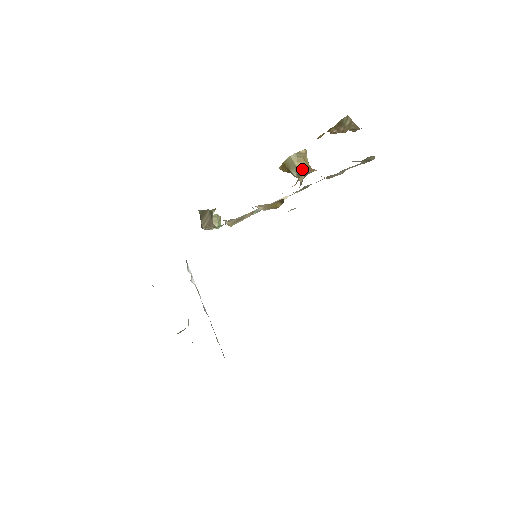
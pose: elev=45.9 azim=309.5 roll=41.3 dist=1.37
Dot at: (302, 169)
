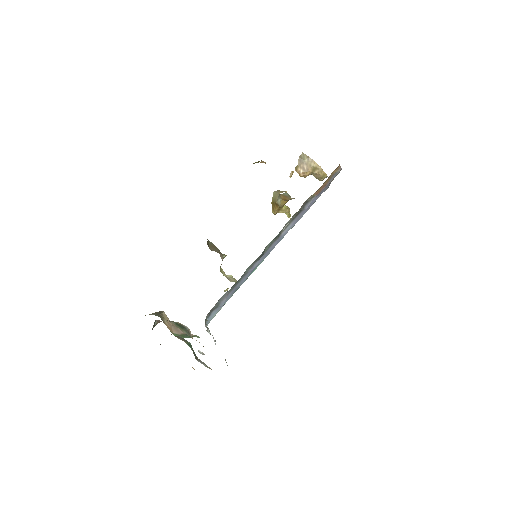
Dot at: occluded
